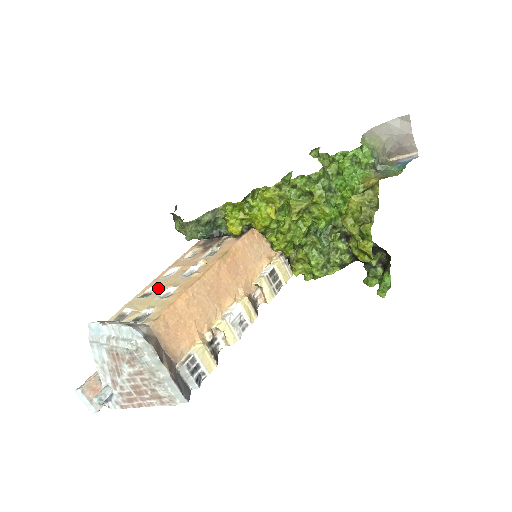
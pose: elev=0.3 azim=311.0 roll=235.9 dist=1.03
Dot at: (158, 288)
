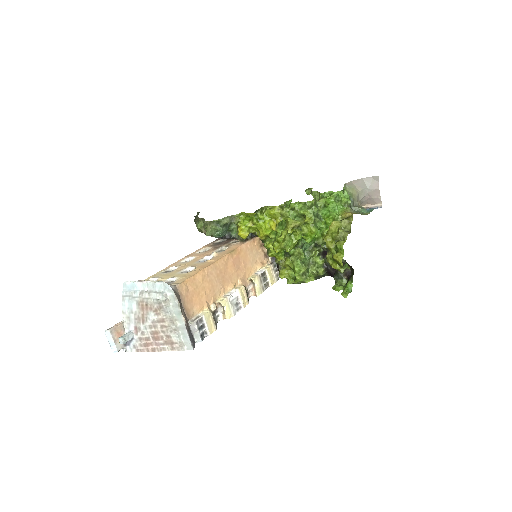
Dot at: (178, 267)
